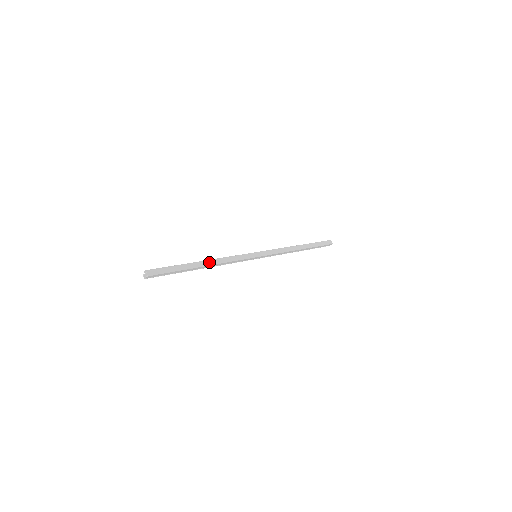
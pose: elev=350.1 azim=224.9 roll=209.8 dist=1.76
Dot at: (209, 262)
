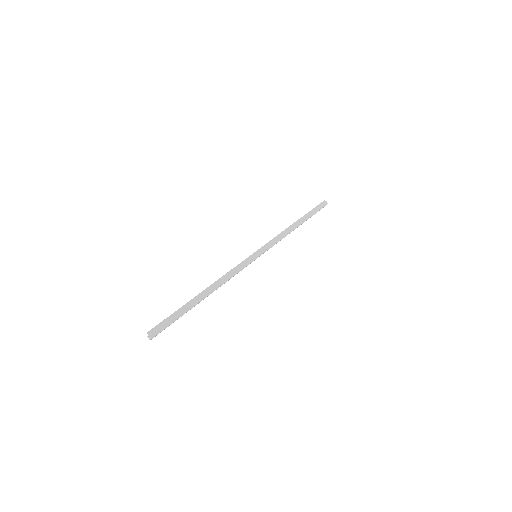
Dot at: (211, 288)
